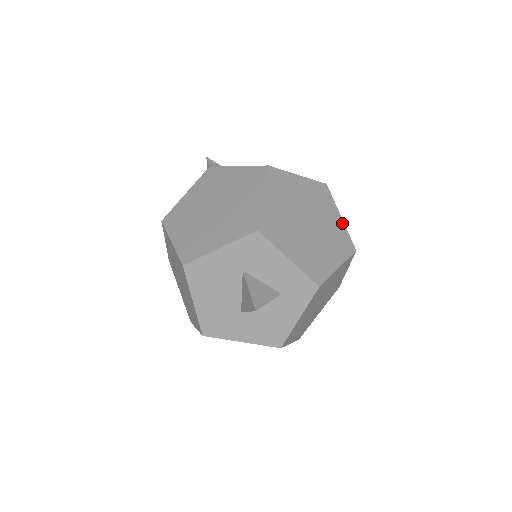
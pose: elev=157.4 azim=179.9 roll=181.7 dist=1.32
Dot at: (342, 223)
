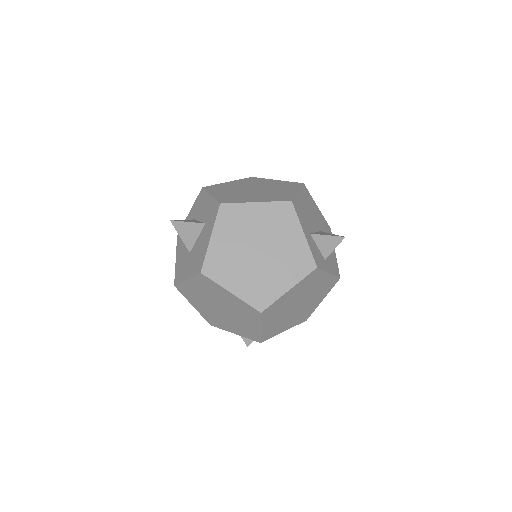
Dot at: (294, 193)
